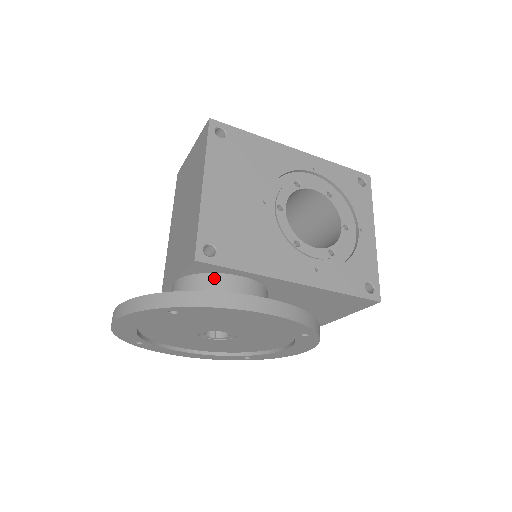
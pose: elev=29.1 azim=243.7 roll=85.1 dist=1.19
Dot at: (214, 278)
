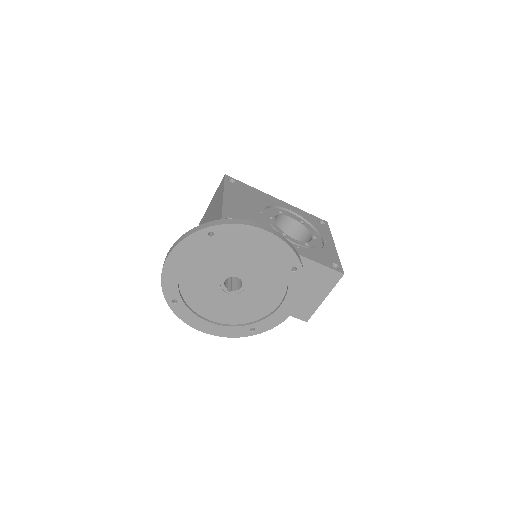
Dot at: occluded
